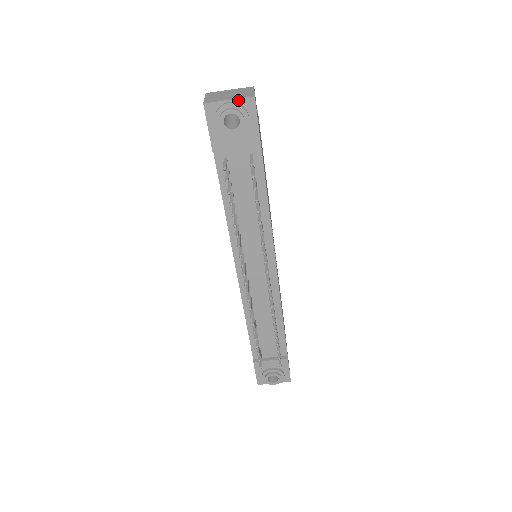
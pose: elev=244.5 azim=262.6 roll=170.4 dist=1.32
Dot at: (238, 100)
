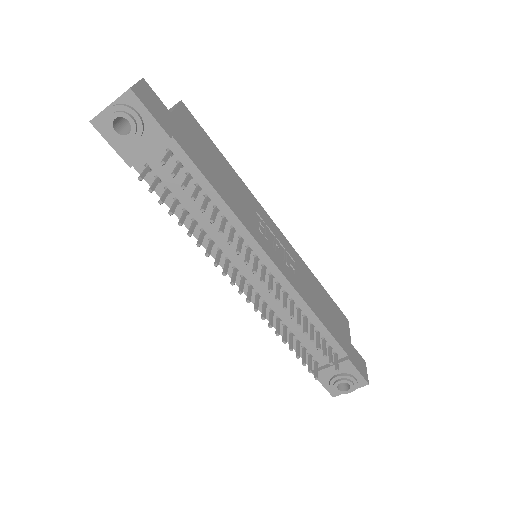
Dot at: (117, 101)
